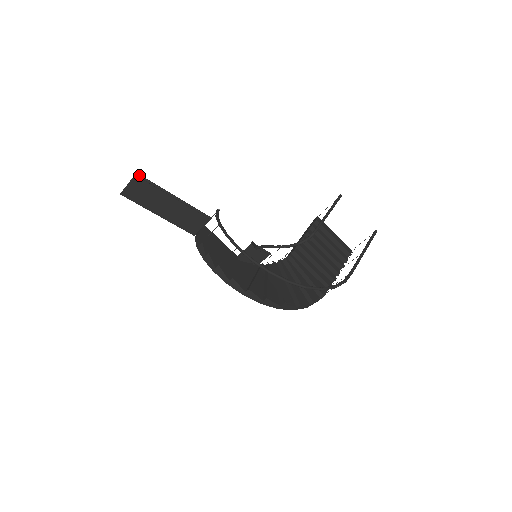
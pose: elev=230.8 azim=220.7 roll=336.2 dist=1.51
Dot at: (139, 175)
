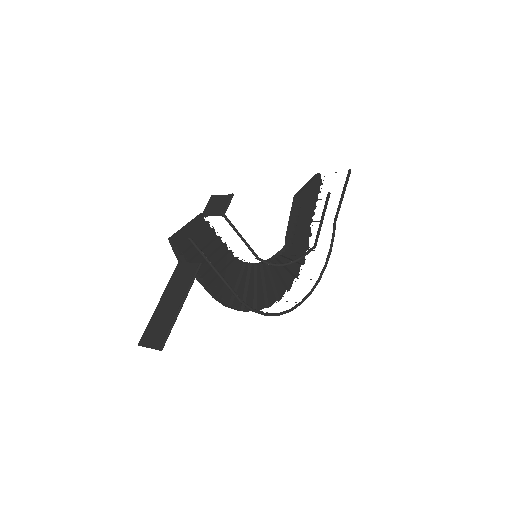
Dot at: occluded
